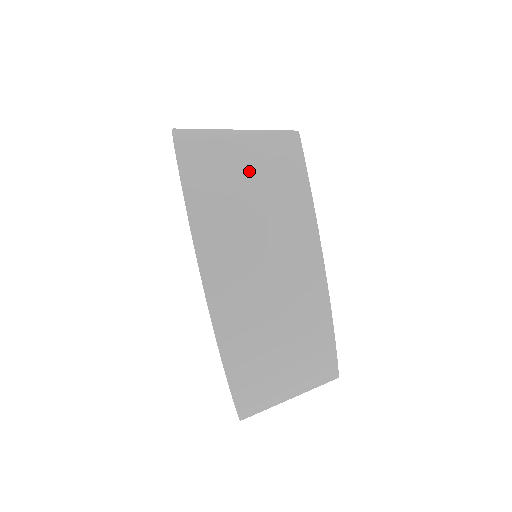
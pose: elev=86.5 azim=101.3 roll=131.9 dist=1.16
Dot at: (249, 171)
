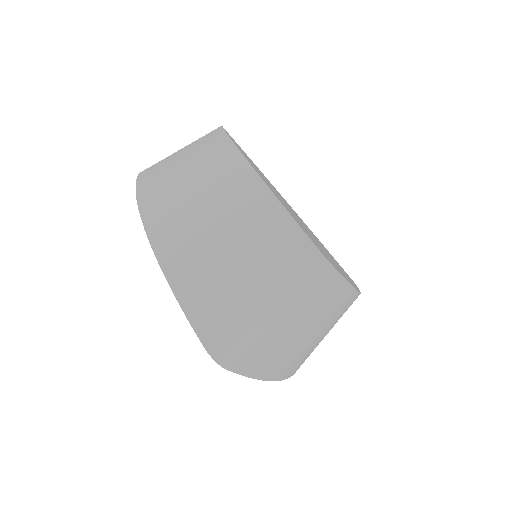
Dot at: (296, 321)
